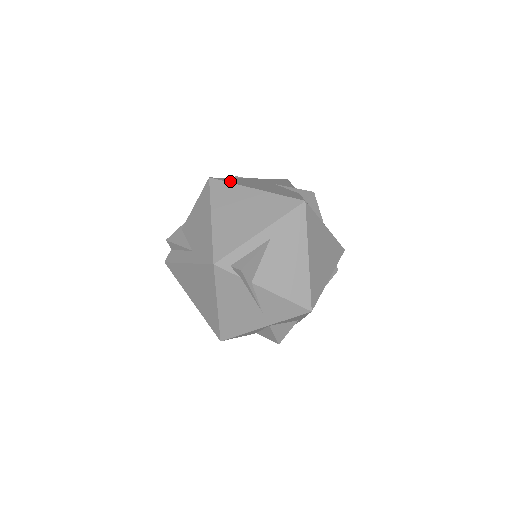
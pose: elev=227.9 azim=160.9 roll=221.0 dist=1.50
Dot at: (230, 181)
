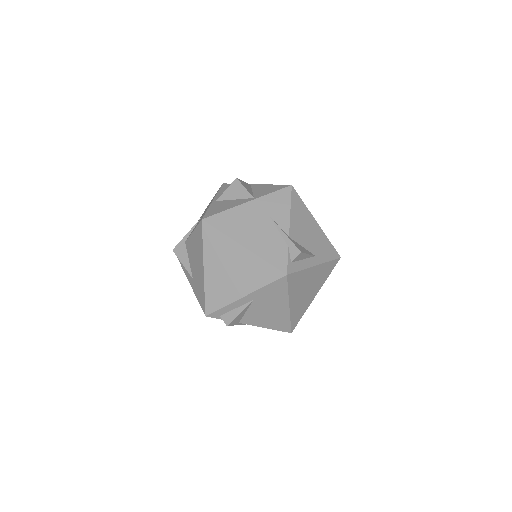
Dot at: (222, 227)
